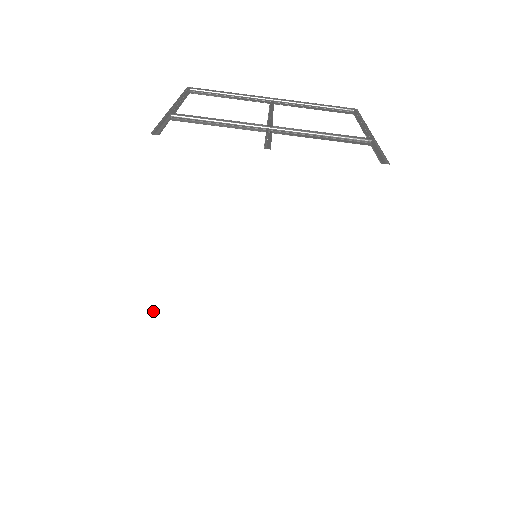
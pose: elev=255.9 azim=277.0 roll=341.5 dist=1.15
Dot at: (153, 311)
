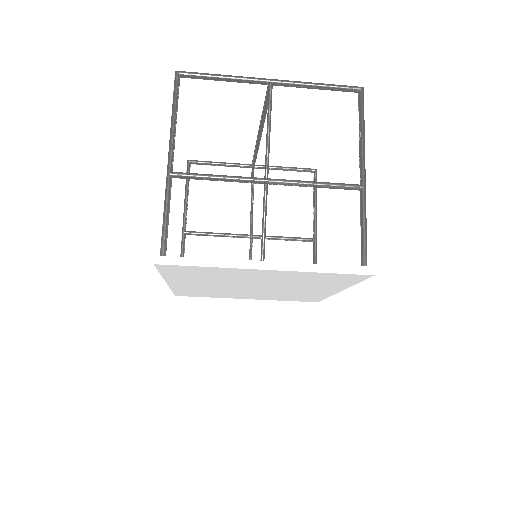
Dot at: (180, 290)
